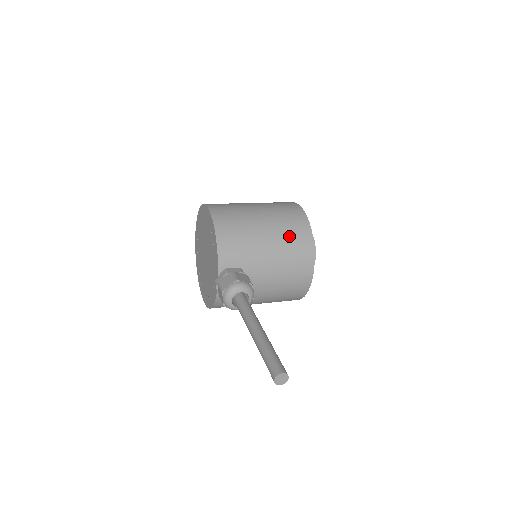
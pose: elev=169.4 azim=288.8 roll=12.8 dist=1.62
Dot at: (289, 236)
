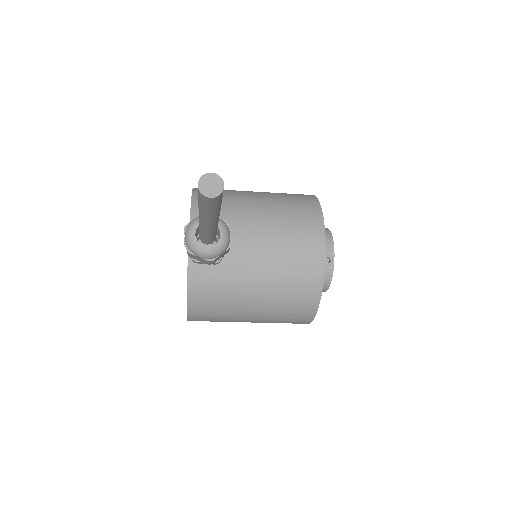
Dot at: (288, 202)
